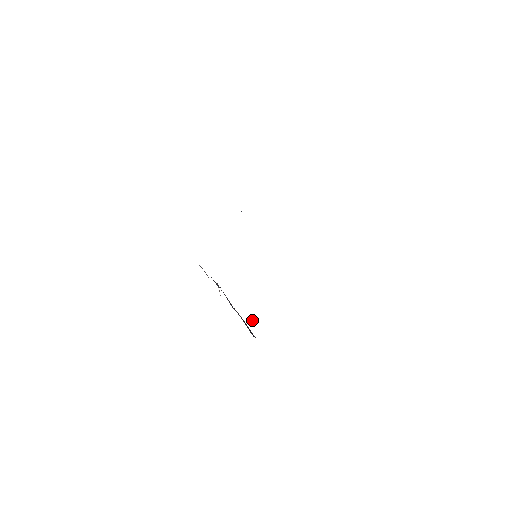
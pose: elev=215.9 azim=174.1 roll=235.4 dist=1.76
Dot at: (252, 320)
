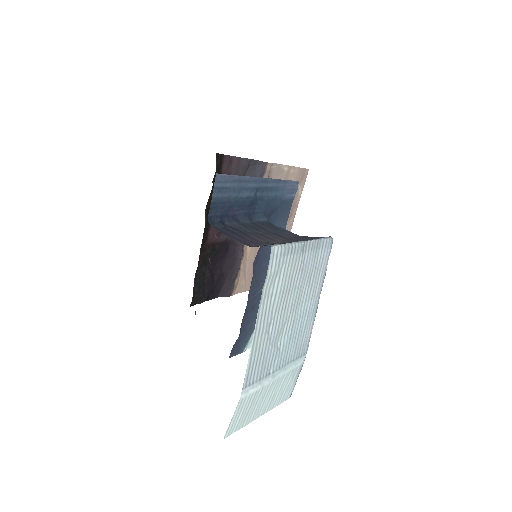
Dot at: (202, 299)
